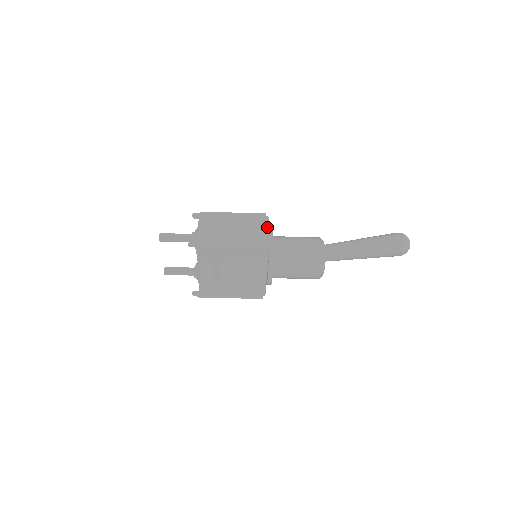
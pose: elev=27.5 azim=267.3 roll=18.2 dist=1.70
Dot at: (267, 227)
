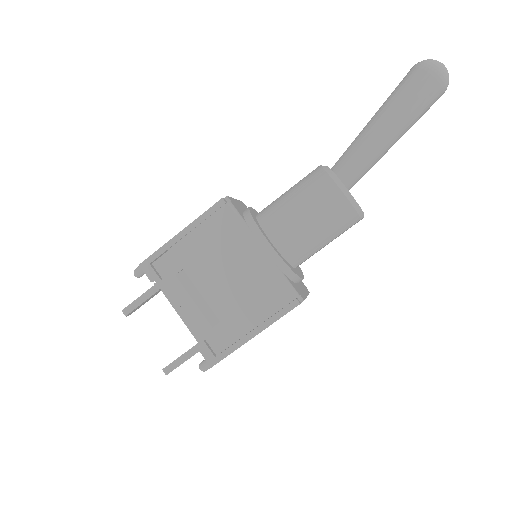
Dot at: occluded
